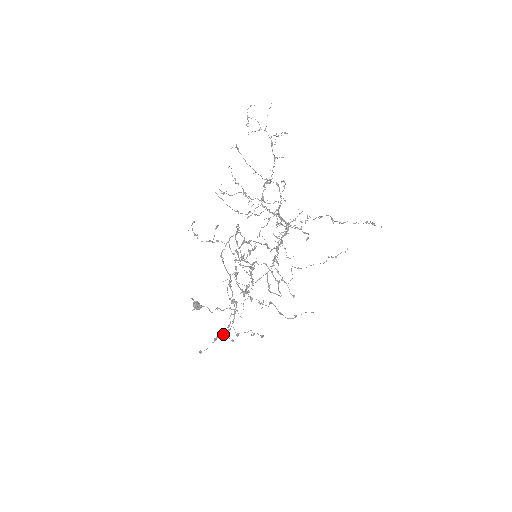
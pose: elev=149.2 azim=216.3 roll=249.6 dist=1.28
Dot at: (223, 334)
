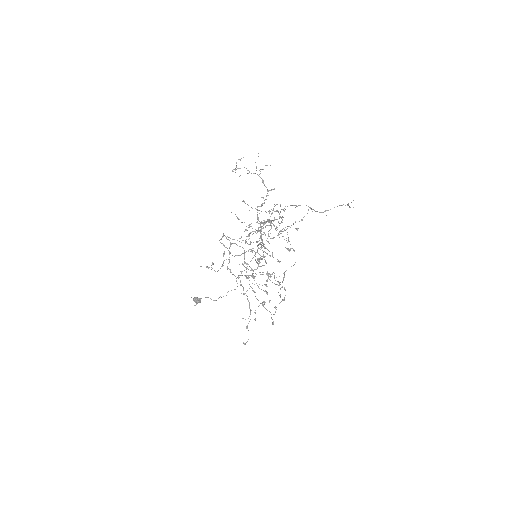
Dot at: occluded
